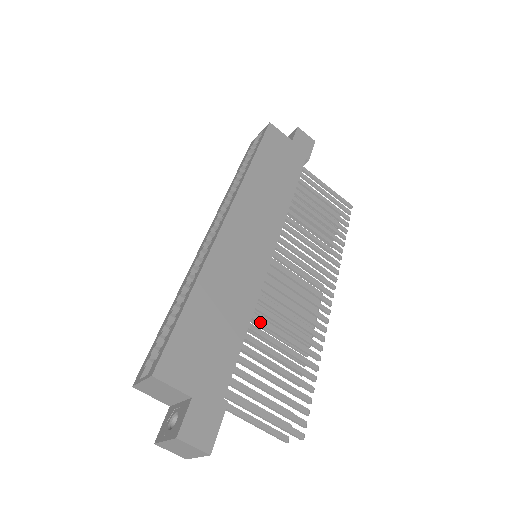
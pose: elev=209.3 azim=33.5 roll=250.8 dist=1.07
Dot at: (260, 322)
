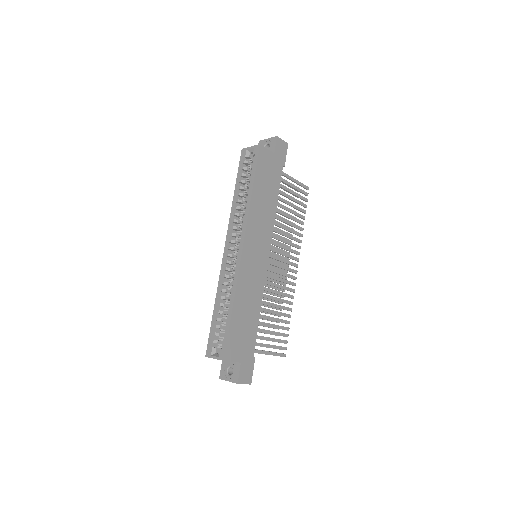
Dot at: (264, 304)
